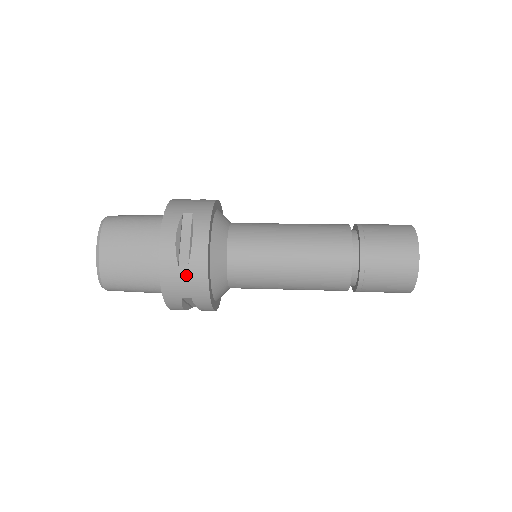
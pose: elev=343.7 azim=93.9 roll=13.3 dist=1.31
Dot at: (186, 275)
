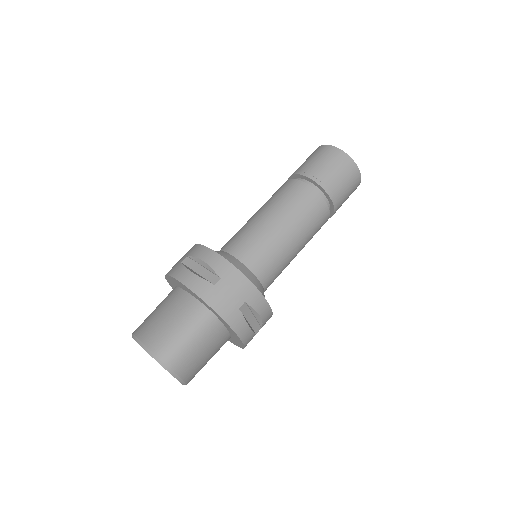
Dot at: occluded
